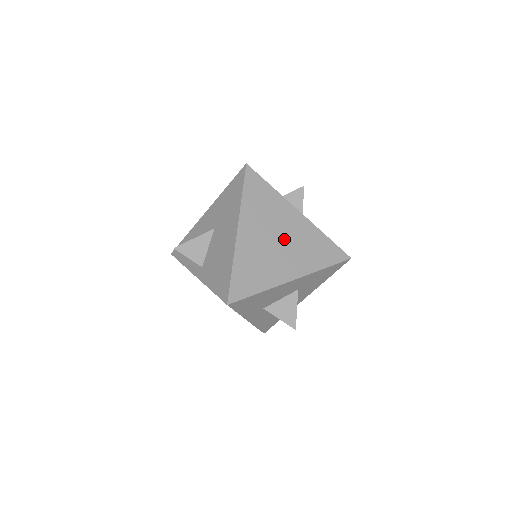
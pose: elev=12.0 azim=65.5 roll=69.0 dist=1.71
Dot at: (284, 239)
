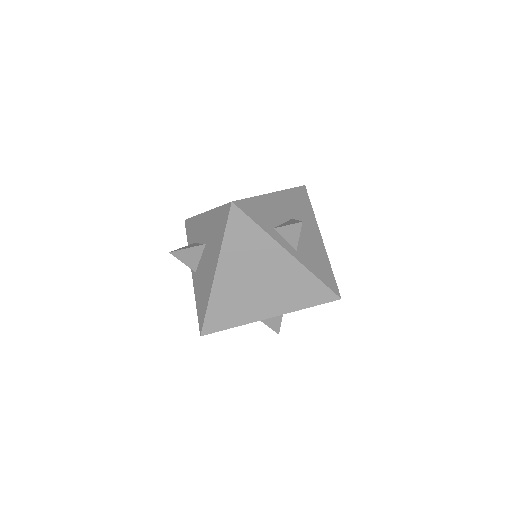
Dot at: (266, 281)
